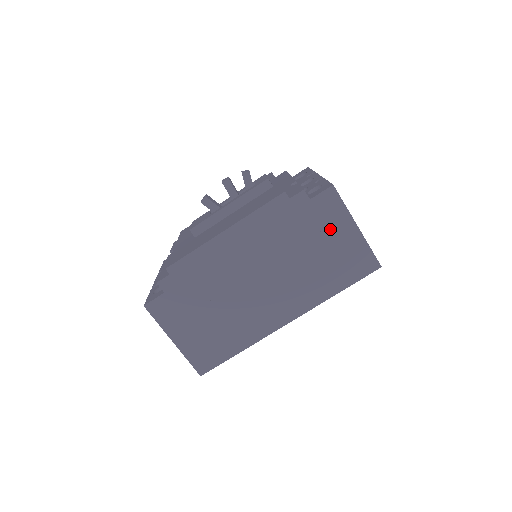
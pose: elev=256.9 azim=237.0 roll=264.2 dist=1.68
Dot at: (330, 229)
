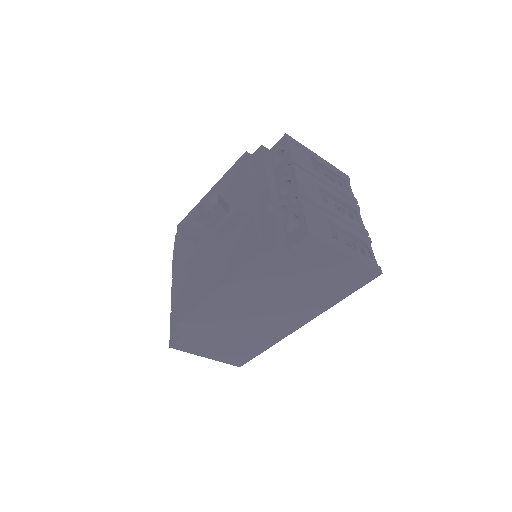
Dot at: (318, 264)
